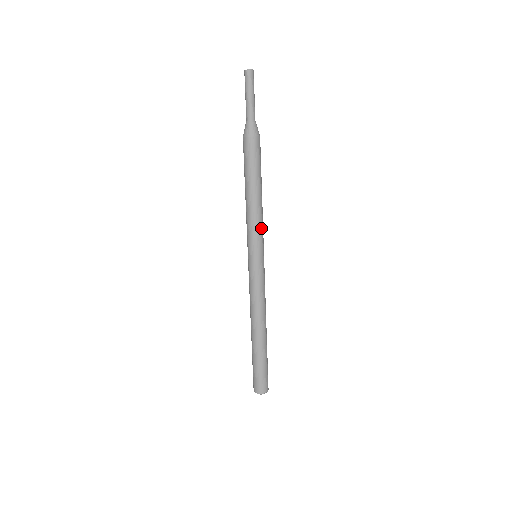
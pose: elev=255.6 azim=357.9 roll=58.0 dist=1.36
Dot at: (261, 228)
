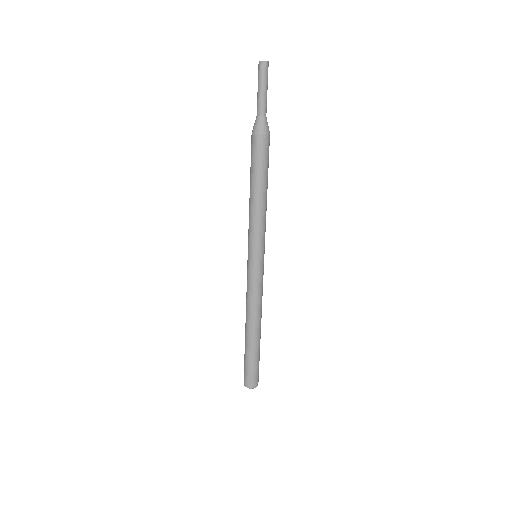
Dot at: (265, 227)
